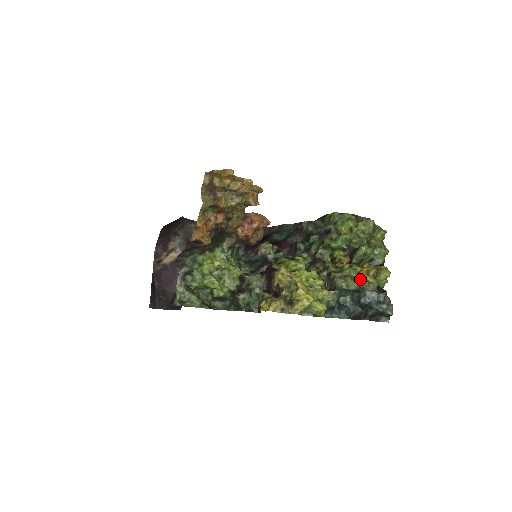
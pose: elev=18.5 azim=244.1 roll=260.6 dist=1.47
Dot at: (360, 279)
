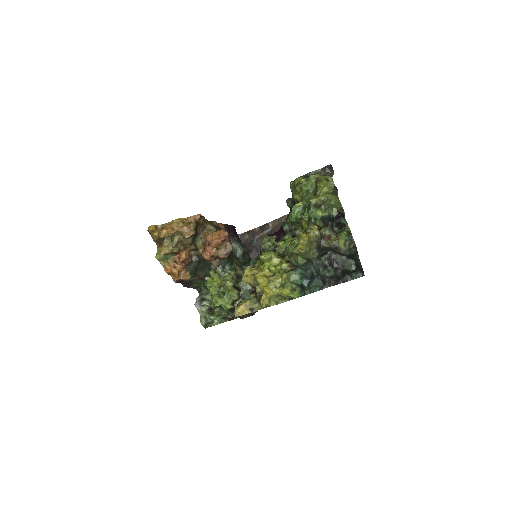
Dot at: (297, 253)
